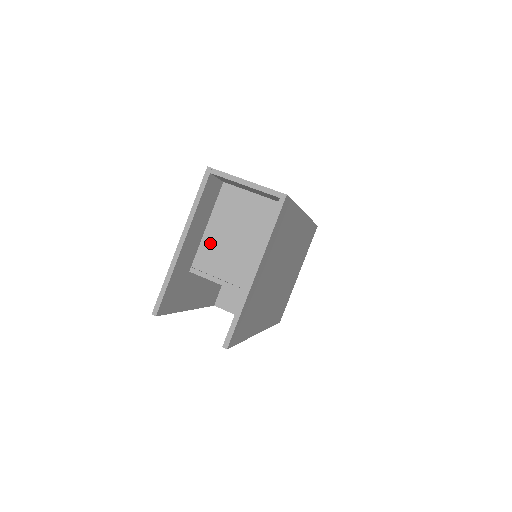
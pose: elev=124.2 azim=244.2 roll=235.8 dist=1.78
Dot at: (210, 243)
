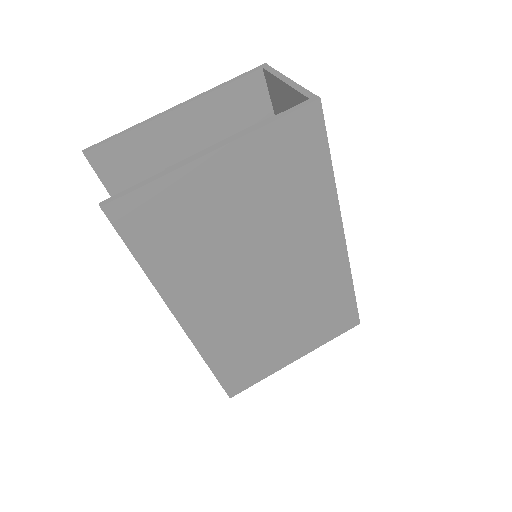
Dot at: occluded
